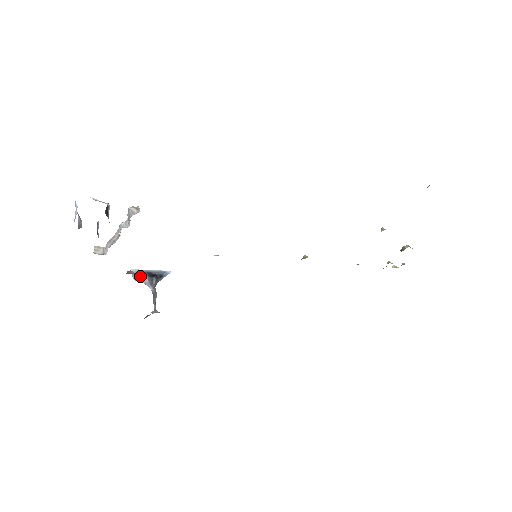
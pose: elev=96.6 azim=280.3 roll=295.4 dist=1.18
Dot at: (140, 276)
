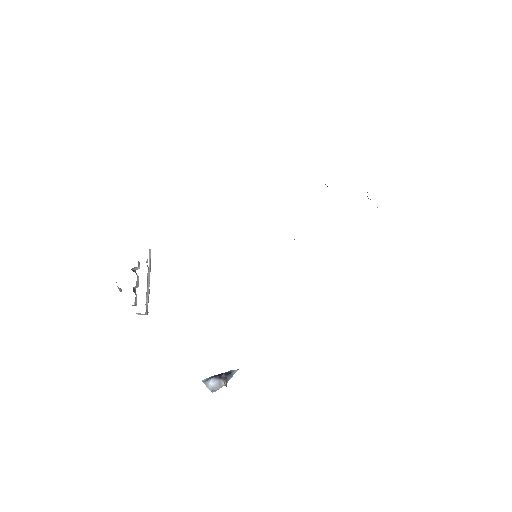
Dot at: (211, 381)
